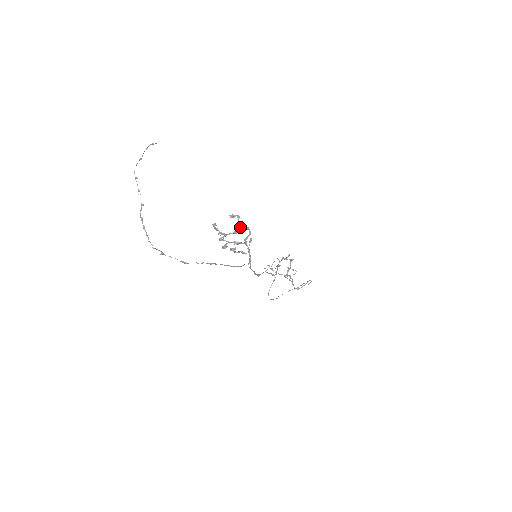
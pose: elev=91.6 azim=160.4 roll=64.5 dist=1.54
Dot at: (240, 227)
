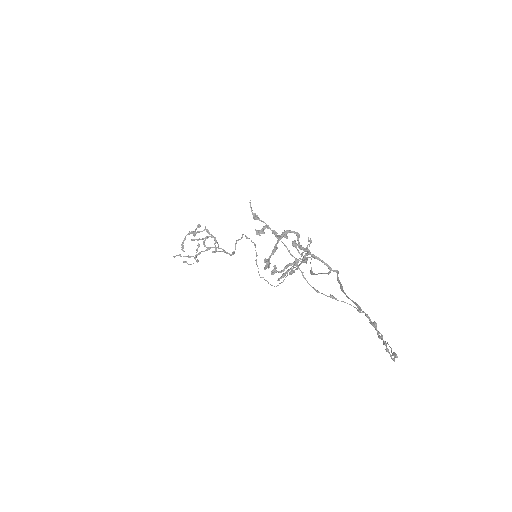
Dot at: (278, 238)
